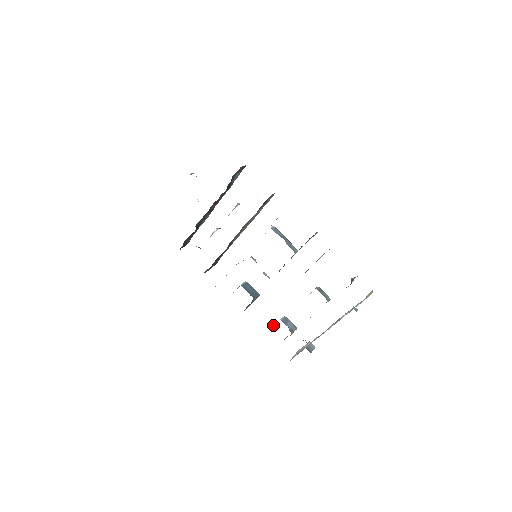
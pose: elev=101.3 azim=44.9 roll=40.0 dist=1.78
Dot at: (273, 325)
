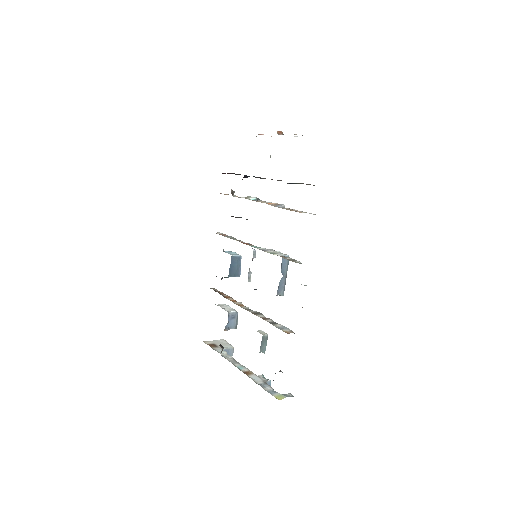
Dot at: (224, 307)
